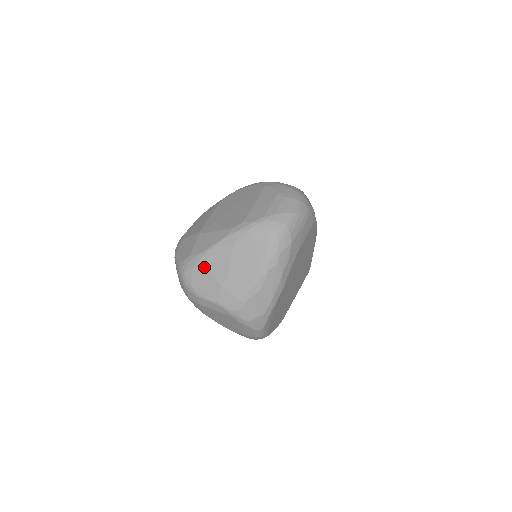
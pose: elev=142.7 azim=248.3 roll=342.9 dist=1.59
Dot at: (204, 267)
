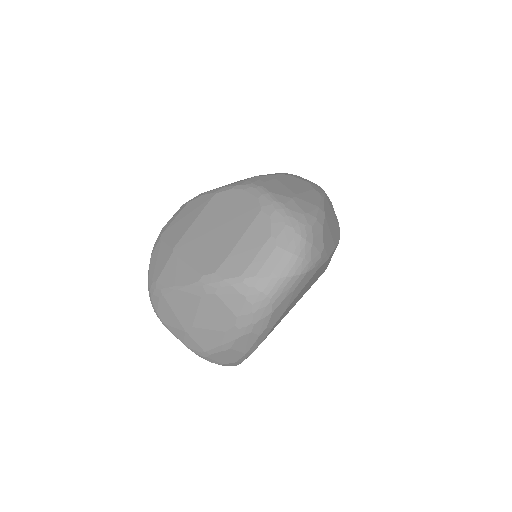
Dot at: (169, 304)
